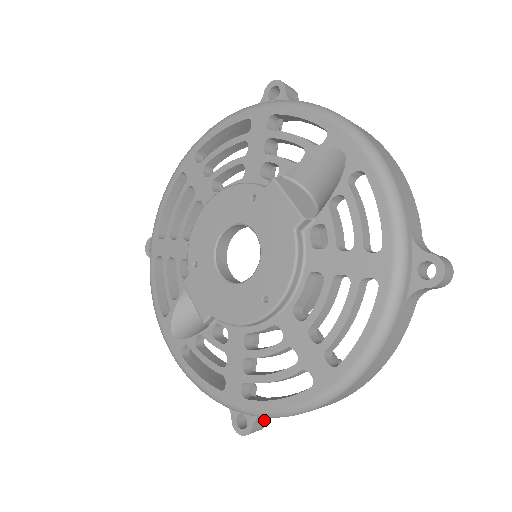
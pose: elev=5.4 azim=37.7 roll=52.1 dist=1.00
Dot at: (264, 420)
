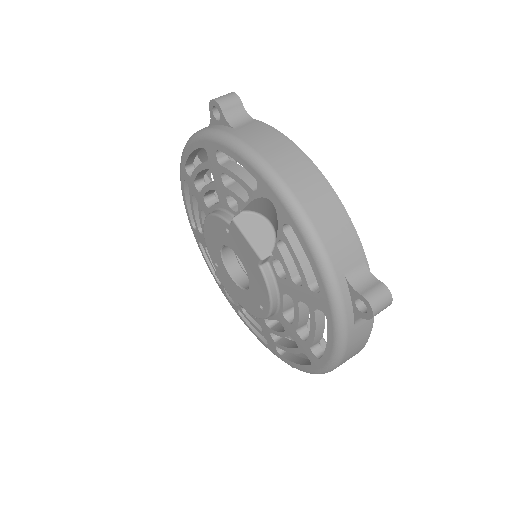
Dot at: occluded
